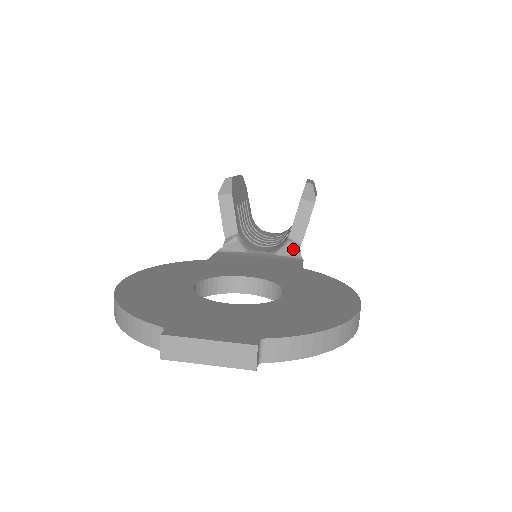
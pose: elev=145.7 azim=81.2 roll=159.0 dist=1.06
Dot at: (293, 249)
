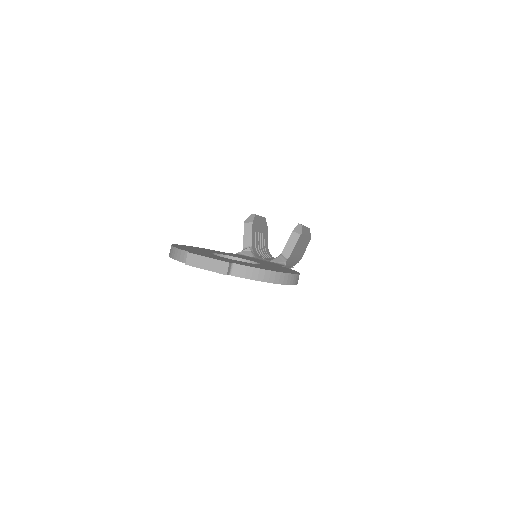
Dot at: (281, 260)
